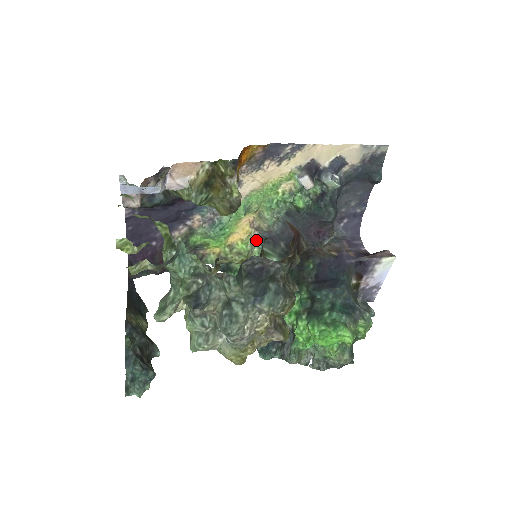
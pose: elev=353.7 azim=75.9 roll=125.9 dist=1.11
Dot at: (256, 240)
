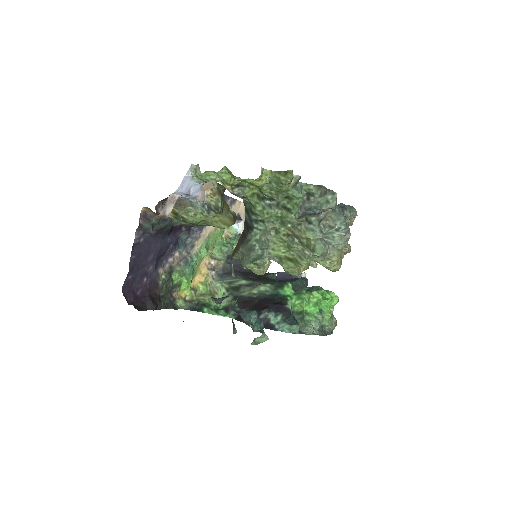
Dot at: (215, 278)
